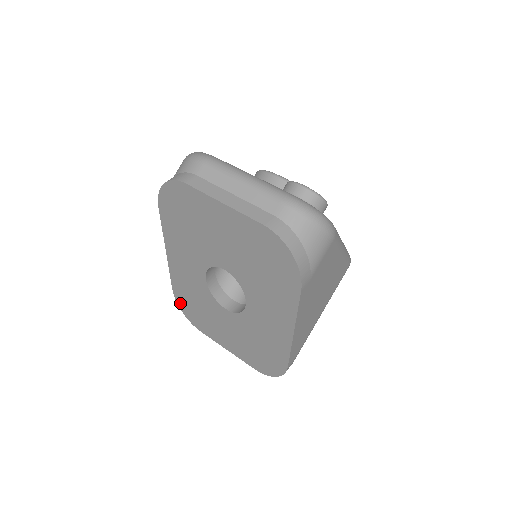
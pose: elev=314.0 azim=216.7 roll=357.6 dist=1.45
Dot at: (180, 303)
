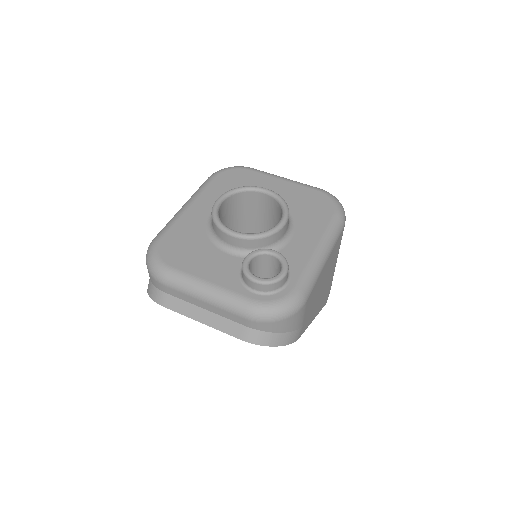
Dot at: occluded
